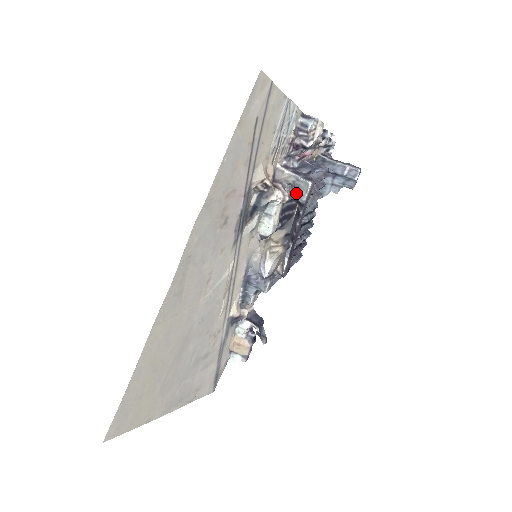
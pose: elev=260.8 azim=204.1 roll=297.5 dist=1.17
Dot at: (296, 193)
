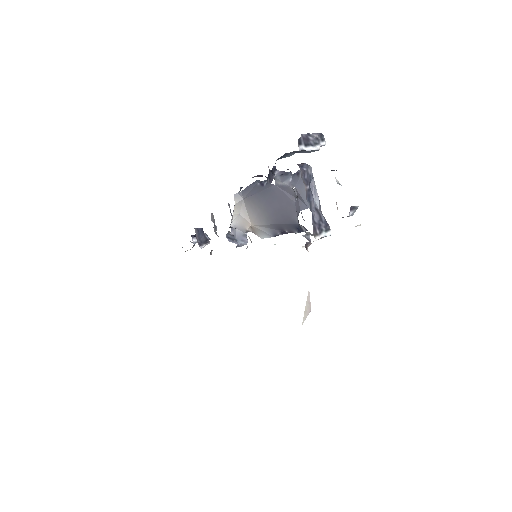
Dot at: occluded
